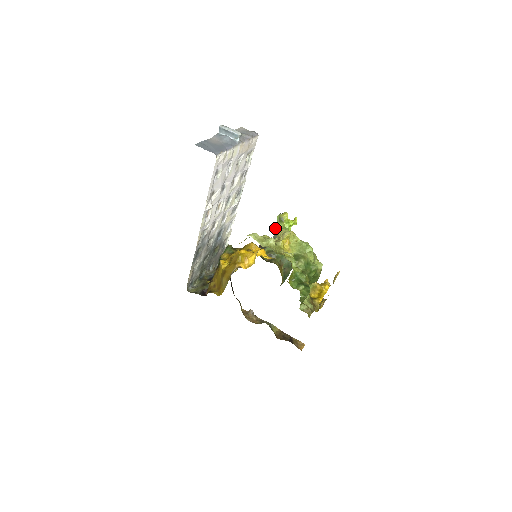
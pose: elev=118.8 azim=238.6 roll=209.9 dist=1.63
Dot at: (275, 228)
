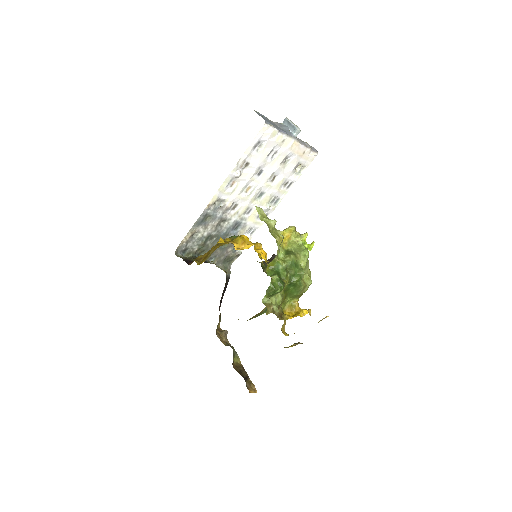
Dot at: occluded
